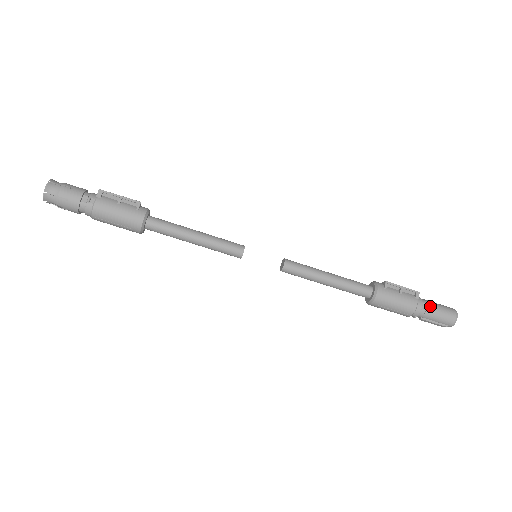
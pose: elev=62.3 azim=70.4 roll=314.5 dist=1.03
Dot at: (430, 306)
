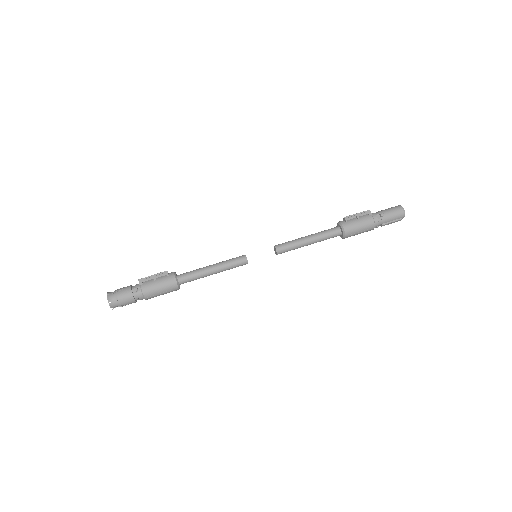
Dot at: (382, 214)
